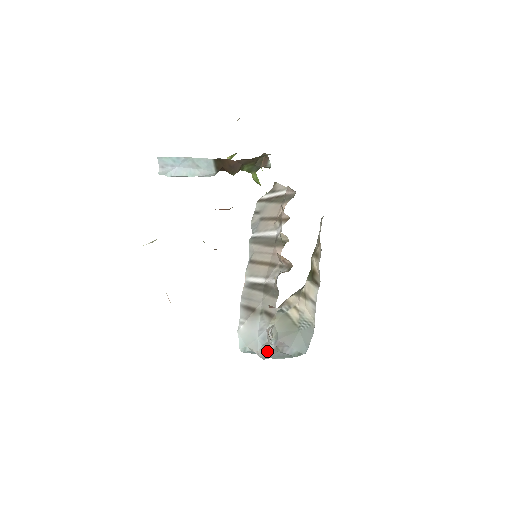
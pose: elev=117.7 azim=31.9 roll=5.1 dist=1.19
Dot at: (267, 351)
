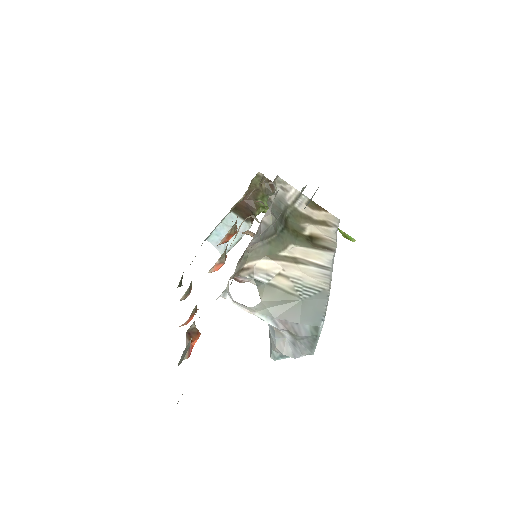
Dot at: (288, 344)
